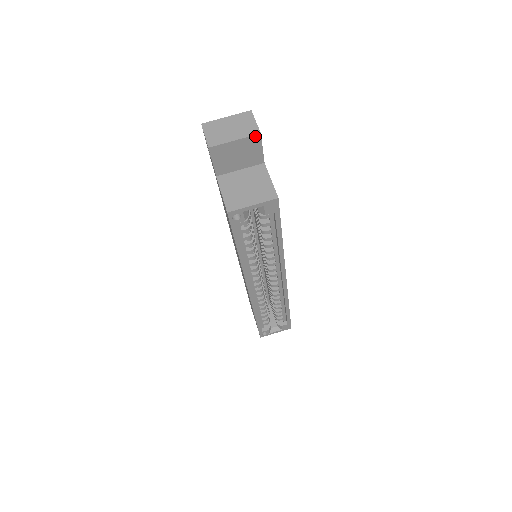
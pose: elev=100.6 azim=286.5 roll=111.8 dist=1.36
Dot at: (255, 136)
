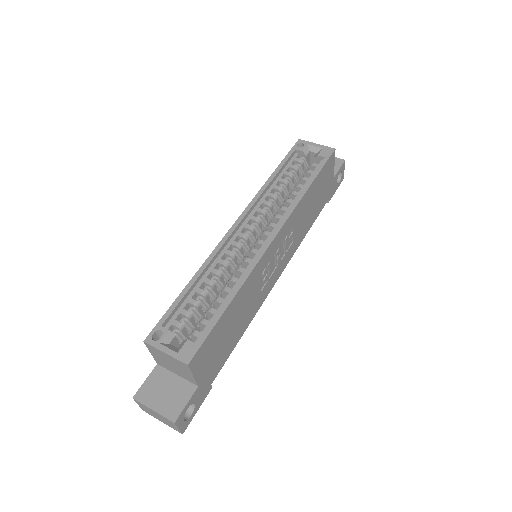
Dot at: (341, 160)
